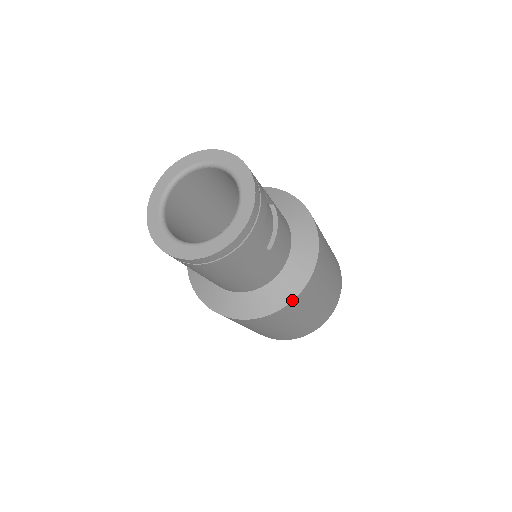
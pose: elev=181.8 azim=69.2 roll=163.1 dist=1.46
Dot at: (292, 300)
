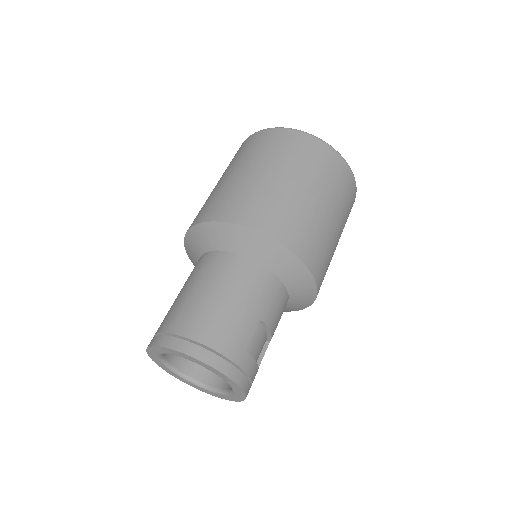
Dot at: occluded
